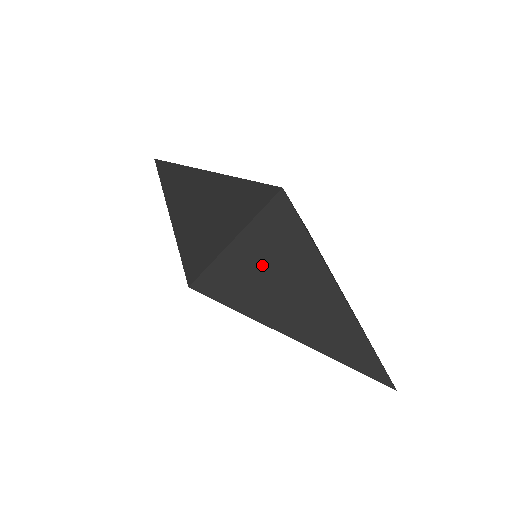
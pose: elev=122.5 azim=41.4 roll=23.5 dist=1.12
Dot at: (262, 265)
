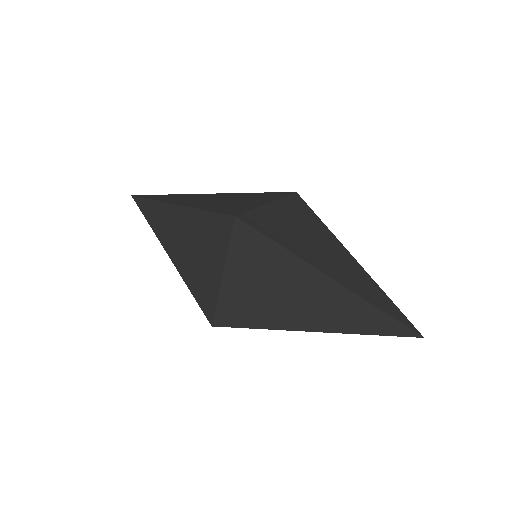
Dot at: (294, 225)
